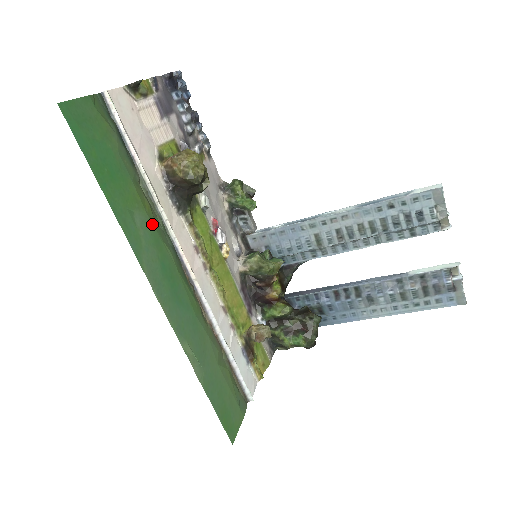
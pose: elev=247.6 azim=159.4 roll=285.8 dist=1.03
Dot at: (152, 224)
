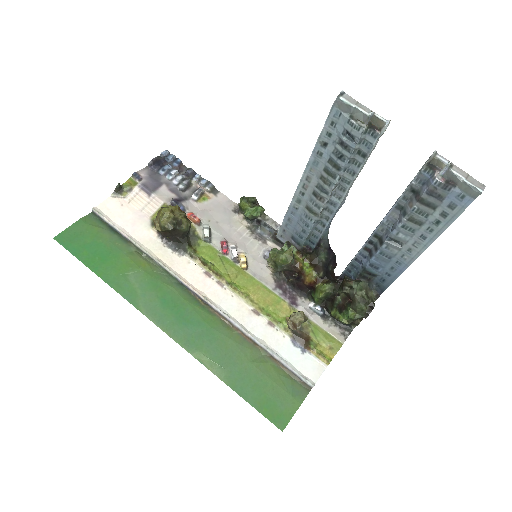
Dot at: (149, 275)
